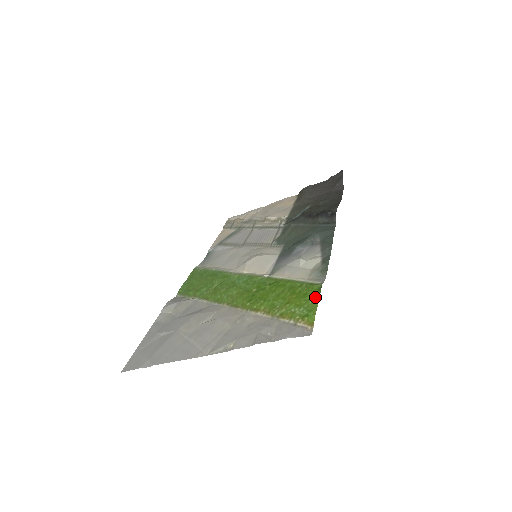
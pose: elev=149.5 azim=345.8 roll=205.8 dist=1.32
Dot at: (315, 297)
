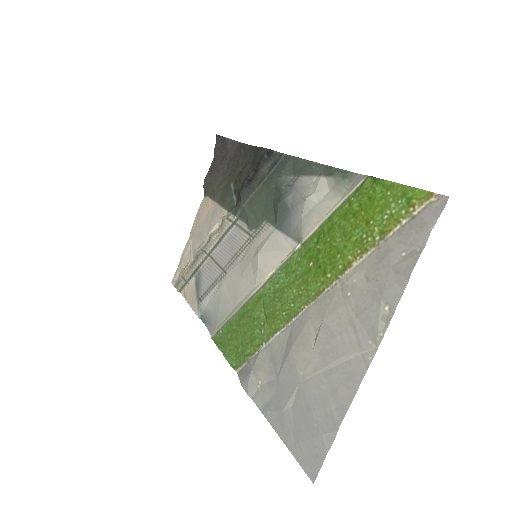
Dot at: (385, 186)
